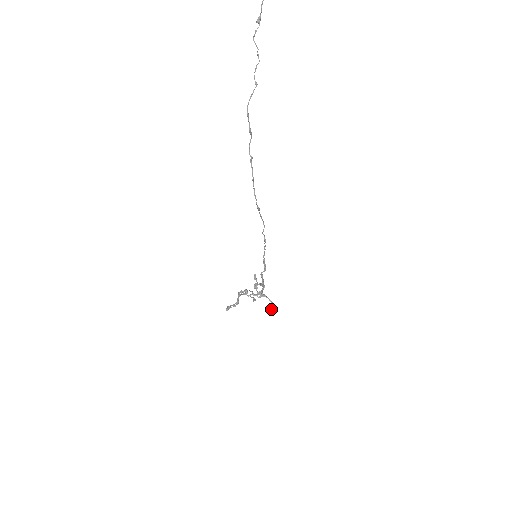
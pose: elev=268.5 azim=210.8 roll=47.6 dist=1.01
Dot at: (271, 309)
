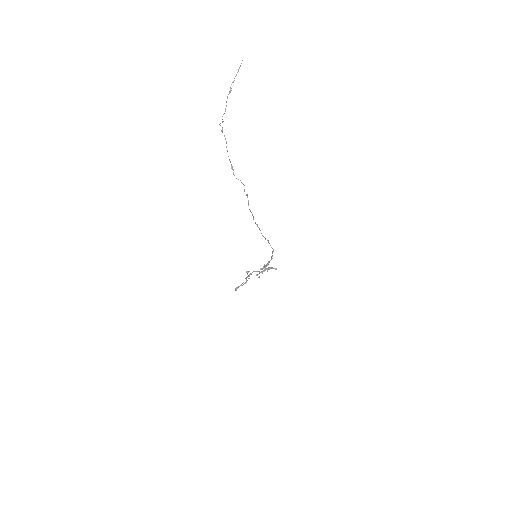
Dot at: (268, 269)
